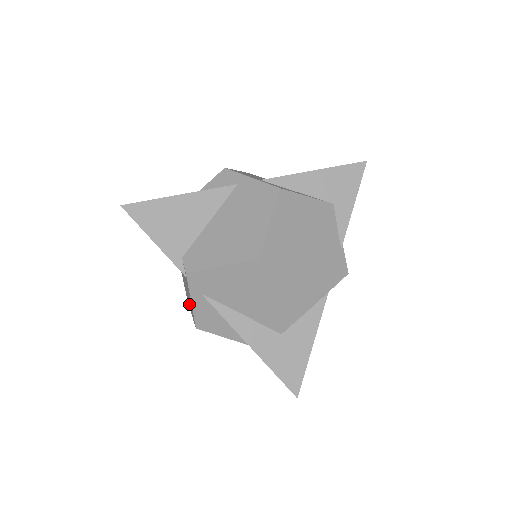
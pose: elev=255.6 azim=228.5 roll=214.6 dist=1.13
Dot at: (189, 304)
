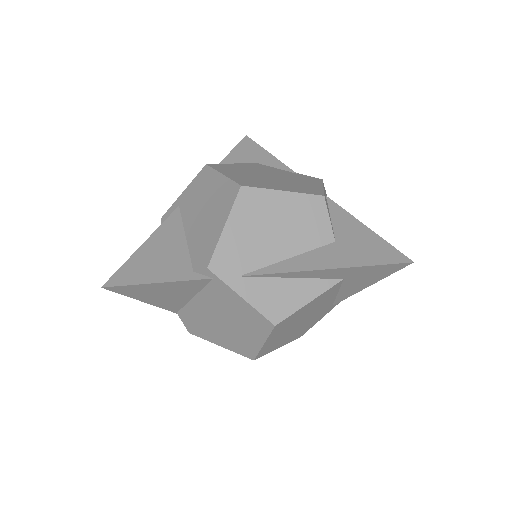
Dot at: (252, 340)
